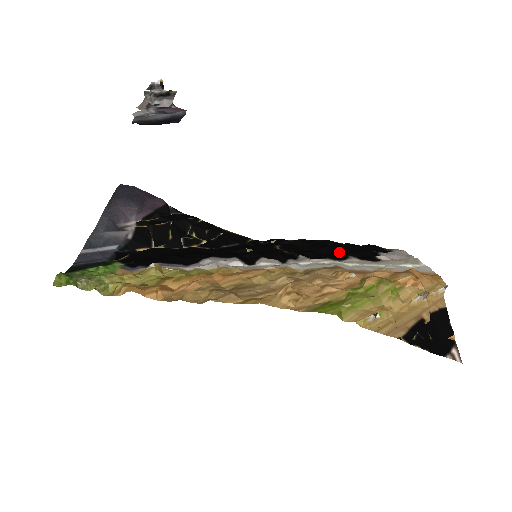
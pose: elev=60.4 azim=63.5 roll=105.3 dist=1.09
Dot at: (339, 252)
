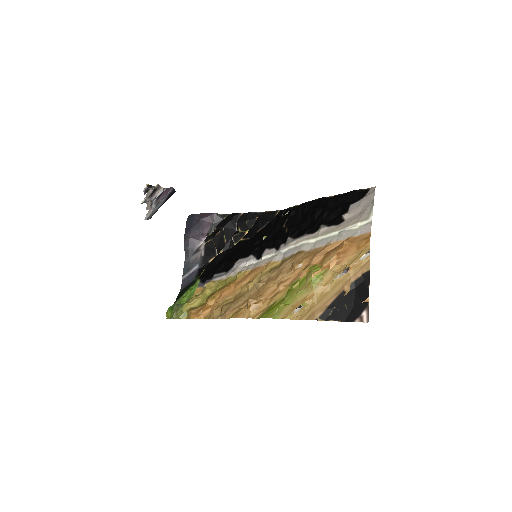
Dot at: (319, 218)
